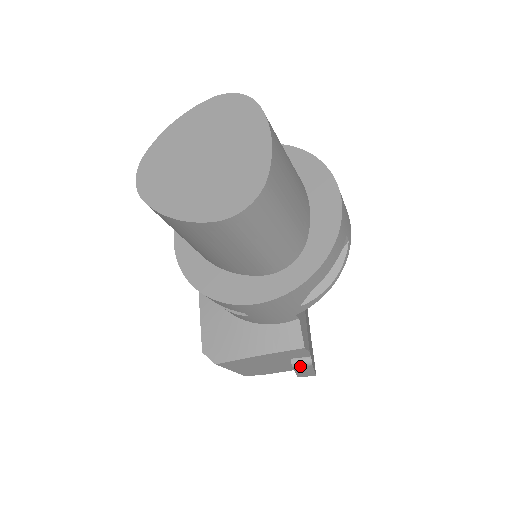
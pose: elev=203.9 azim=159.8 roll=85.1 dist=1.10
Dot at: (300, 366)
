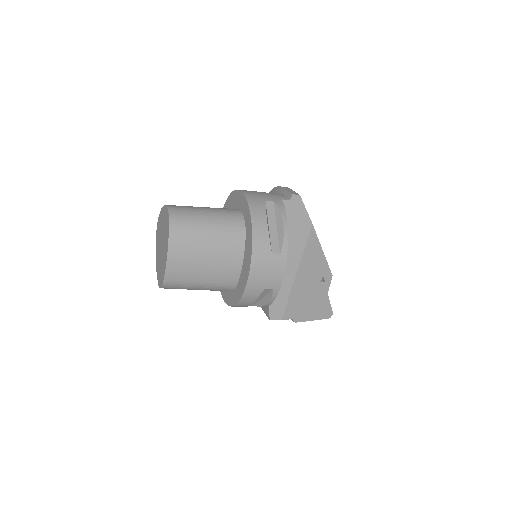
Dot at: occluded
